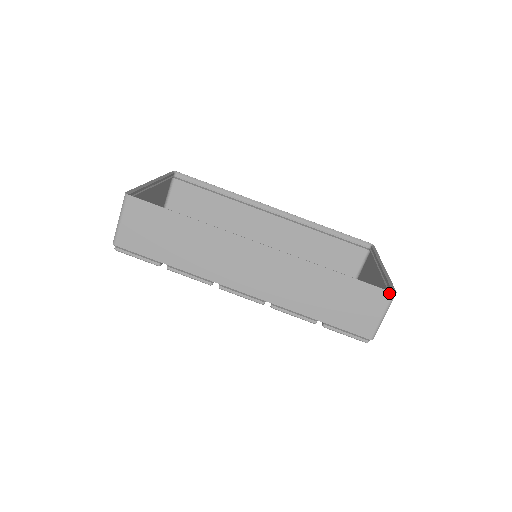
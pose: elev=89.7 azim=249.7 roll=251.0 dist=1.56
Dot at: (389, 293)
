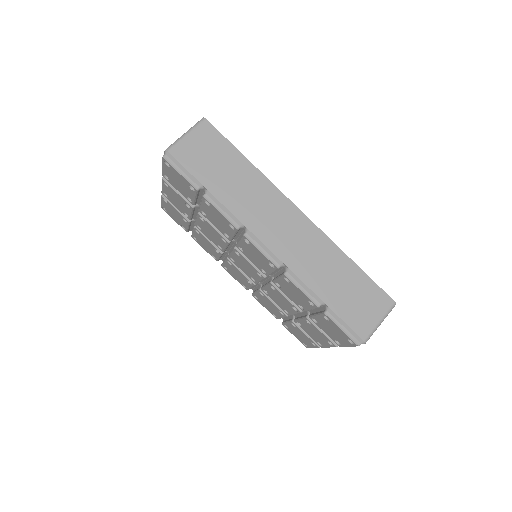
Dot at: (391, 300)
